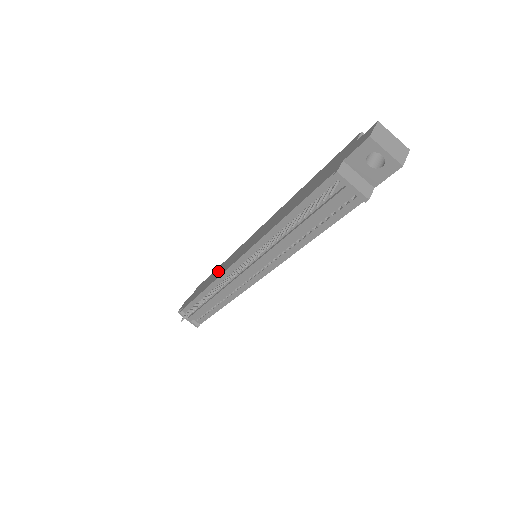
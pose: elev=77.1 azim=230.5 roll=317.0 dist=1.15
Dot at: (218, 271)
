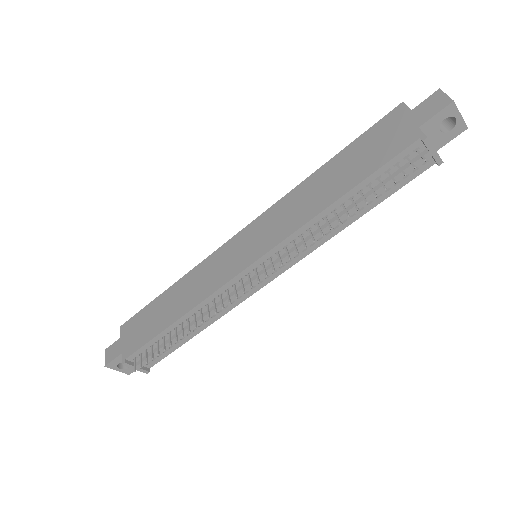
Dot at: (187, 290)
